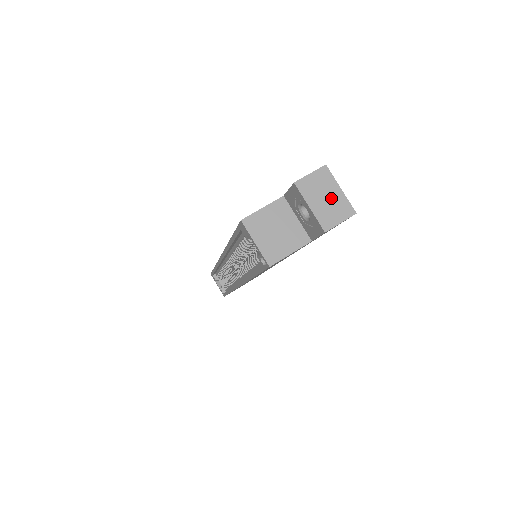
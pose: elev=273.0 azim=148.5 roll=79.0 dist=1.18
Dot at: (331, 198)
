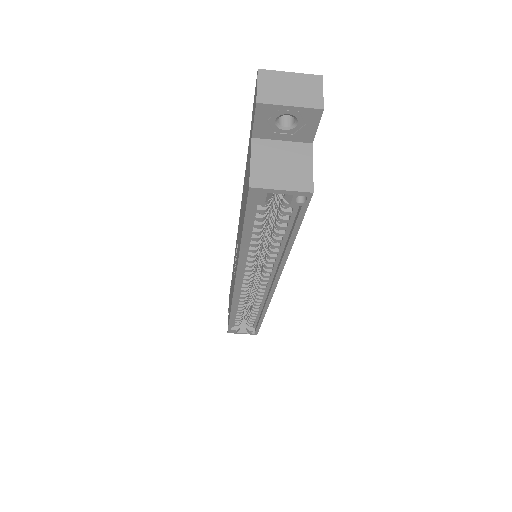
Dot at: (293, 85)
